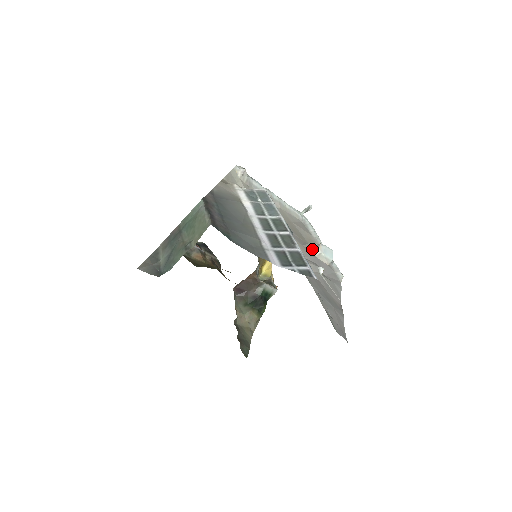
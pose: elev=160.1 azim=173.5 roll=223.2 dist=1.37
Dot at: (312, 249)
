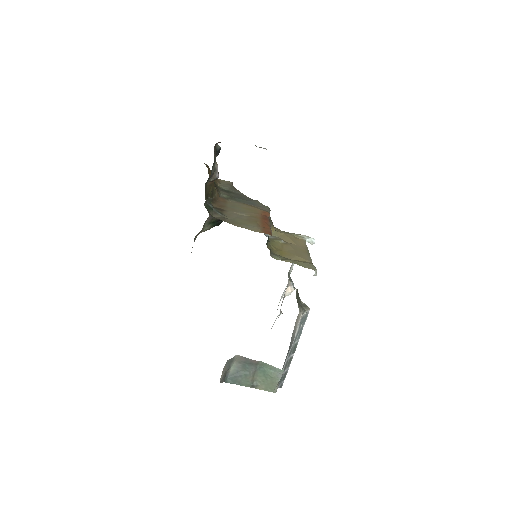
Dot at: (288, 288)
